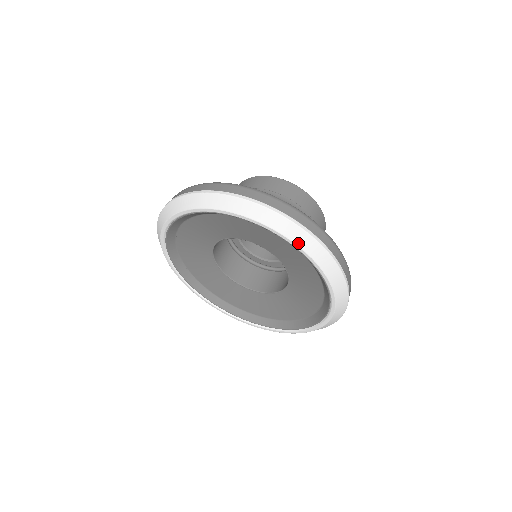
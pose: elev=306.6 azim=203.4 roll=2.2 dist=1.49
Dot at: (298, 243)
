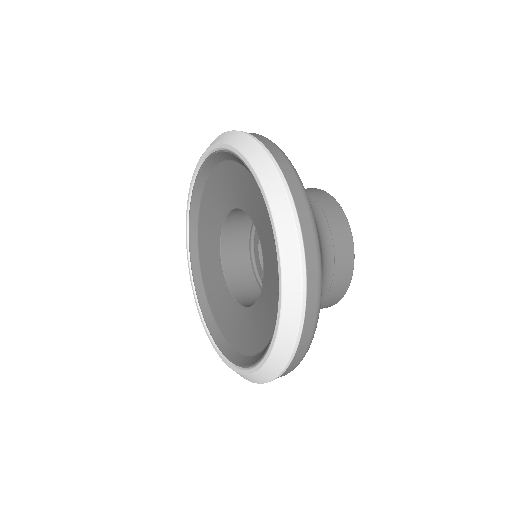
Dot at: (277, 225)
